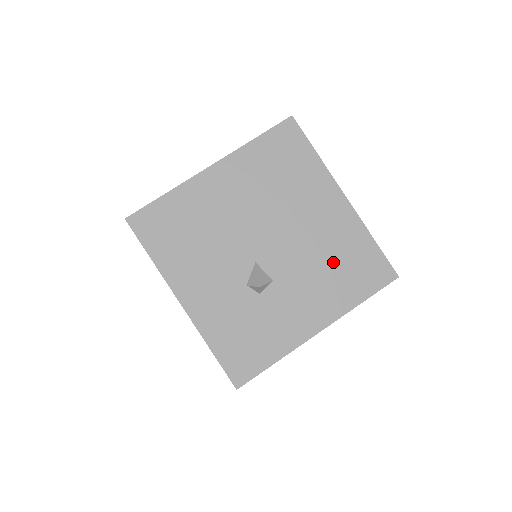
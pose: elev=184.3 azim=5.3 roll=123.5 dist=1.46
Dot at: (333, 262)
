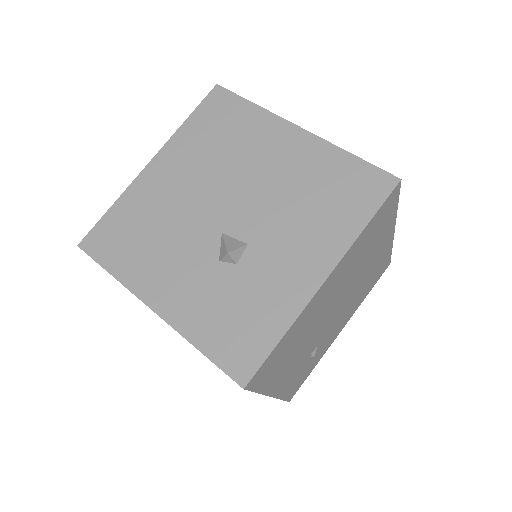
Dot at: (311, 197)
